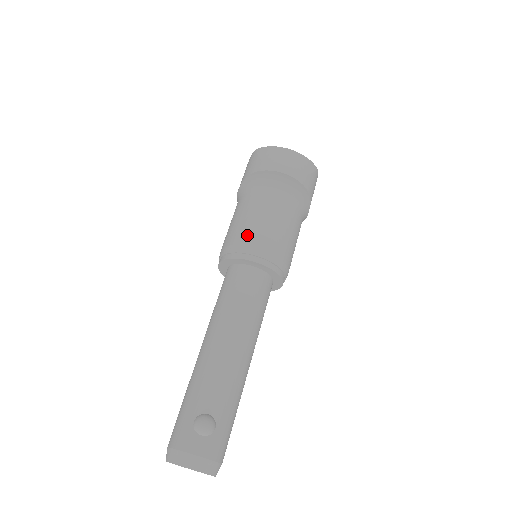
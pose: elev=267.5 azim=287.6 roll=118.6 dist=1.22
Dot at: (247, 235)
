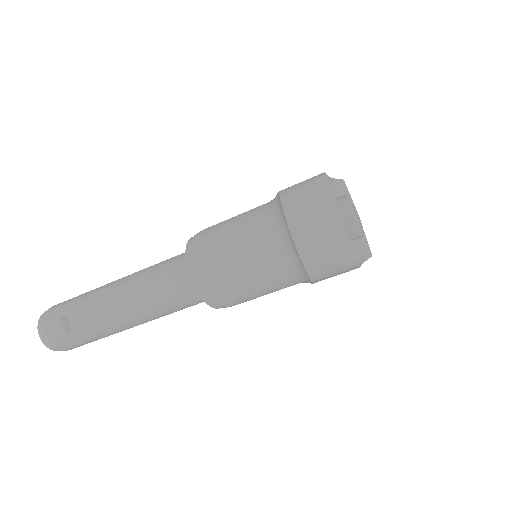
Dot at: (210, 248)
